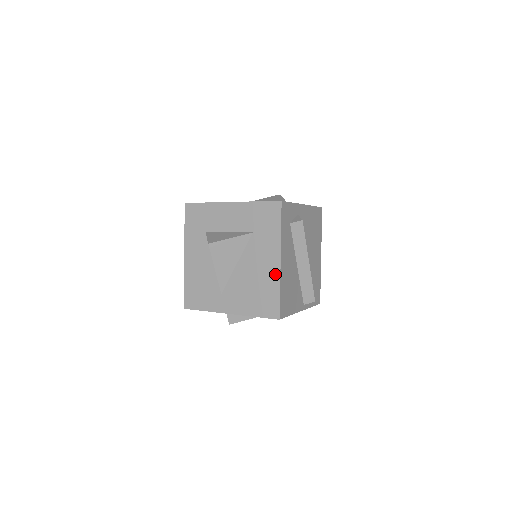
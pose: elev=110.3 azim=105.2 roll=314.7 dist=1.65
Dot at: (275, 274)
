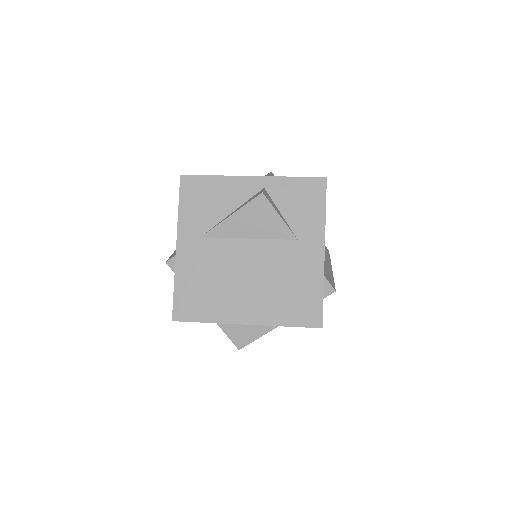
Dot at: occluded
